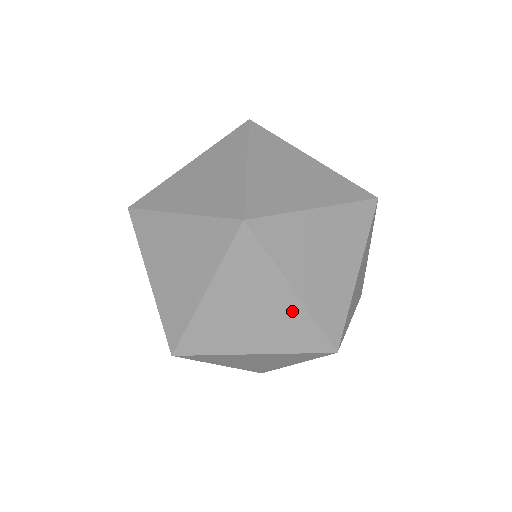
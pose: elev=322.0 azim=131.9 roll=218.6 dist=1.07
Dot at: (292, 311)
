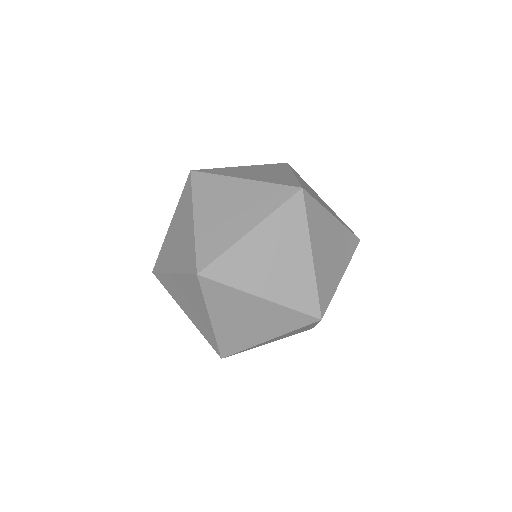
Dot at: occluded
